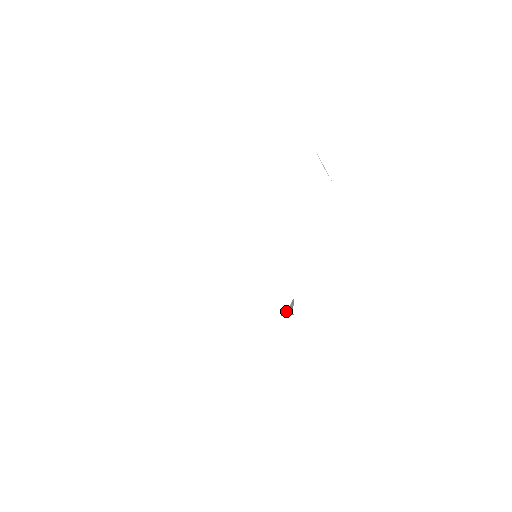
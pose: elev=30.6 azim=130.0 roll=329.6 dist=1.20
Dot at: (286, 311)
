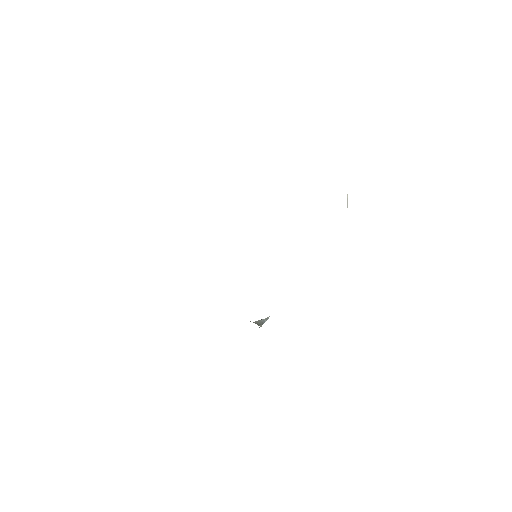
Dot at: (257, 321)
